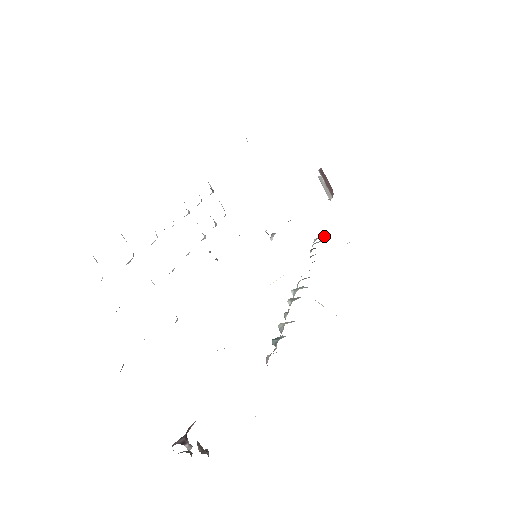
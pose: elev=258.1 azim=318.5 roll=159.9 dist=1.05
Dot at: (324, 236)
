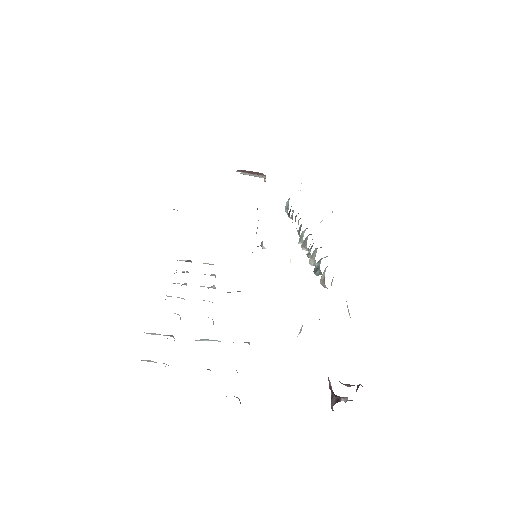
Dot at: (288, 202)
